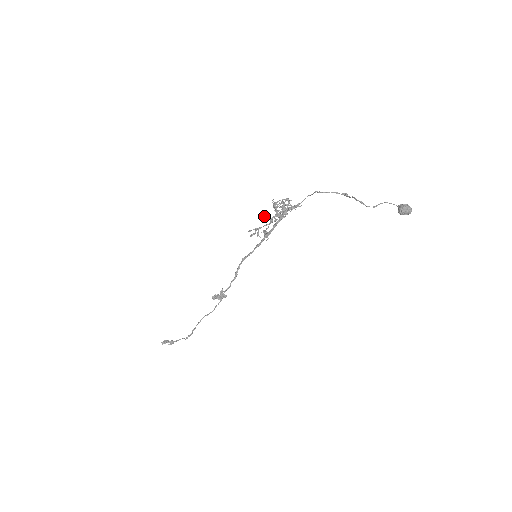
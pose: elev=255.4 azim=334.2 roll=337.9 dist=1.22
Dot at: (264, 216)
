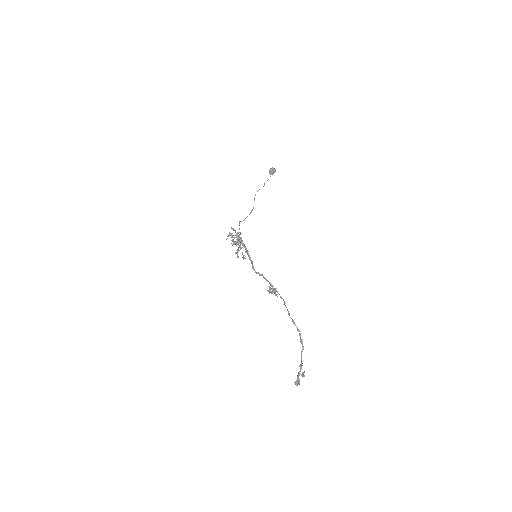
Dot at: occluded
